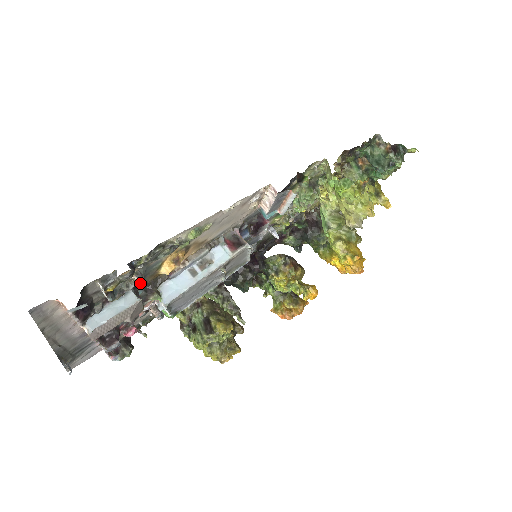
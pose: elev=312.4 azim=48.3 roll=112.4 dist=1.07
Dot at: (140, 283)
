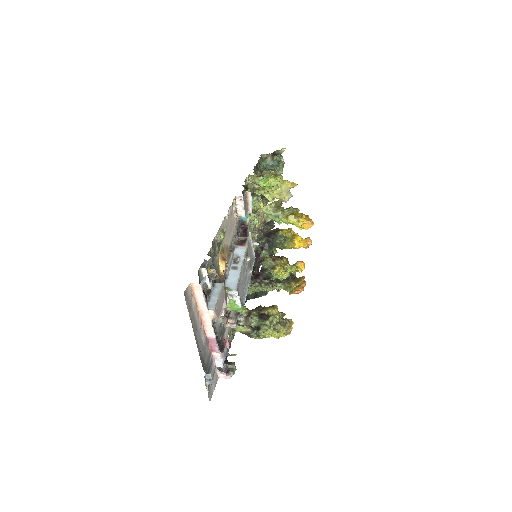
Dot at: (217, 275)
